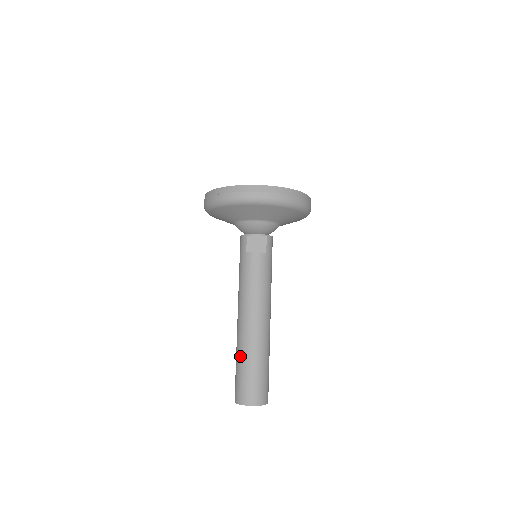
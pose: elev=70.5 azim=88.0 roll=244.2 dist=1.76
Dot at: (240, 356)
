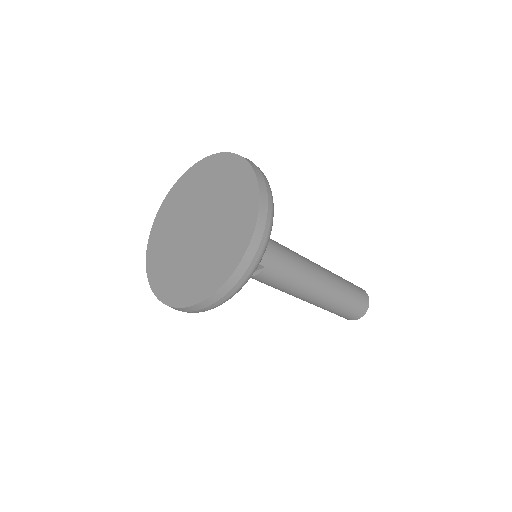
Dot at: occluded
